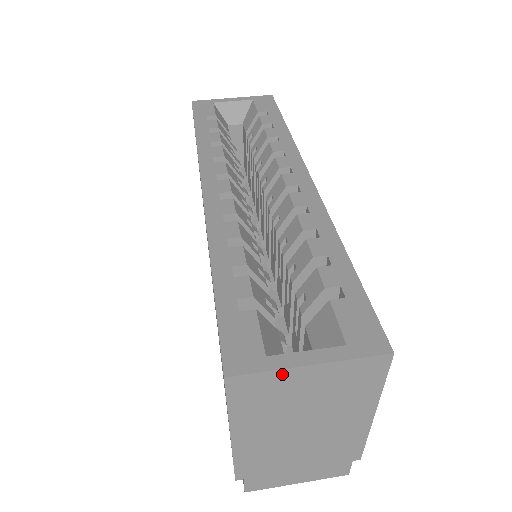
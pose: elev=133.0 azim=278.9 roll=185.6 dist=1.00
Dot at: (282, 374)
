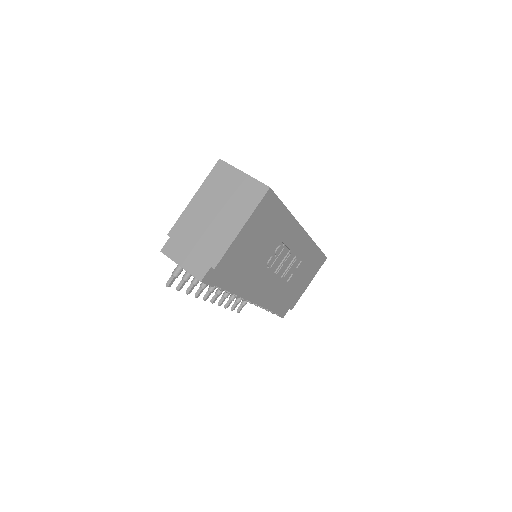
Dot at: (234, 171)
